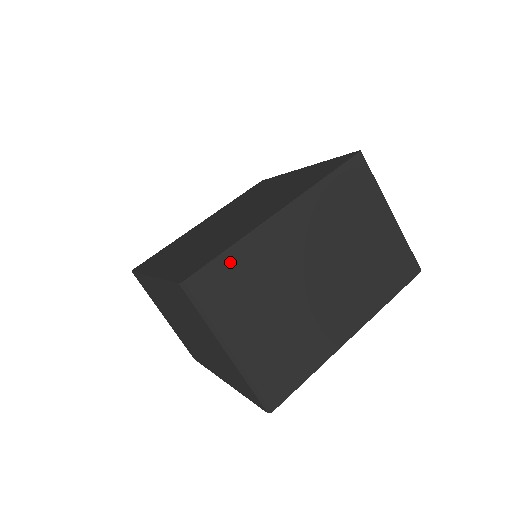
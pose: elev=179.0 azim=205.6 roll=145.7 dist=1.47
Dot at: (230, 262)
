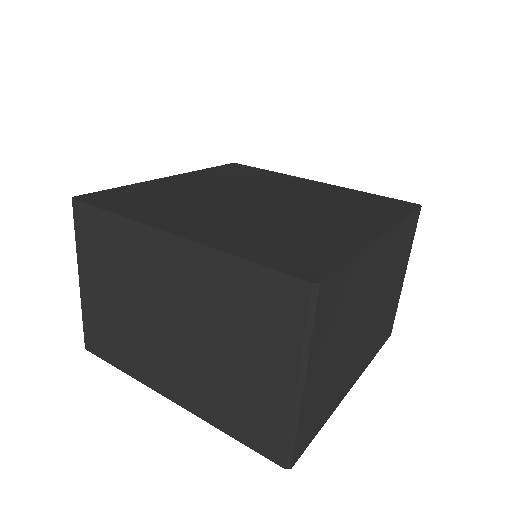
Dot at: (108, 224)
